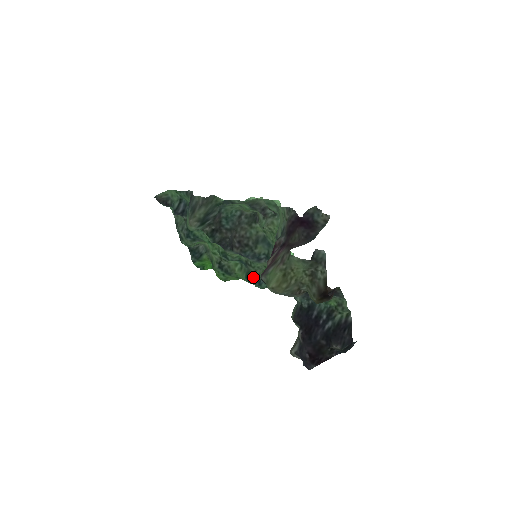
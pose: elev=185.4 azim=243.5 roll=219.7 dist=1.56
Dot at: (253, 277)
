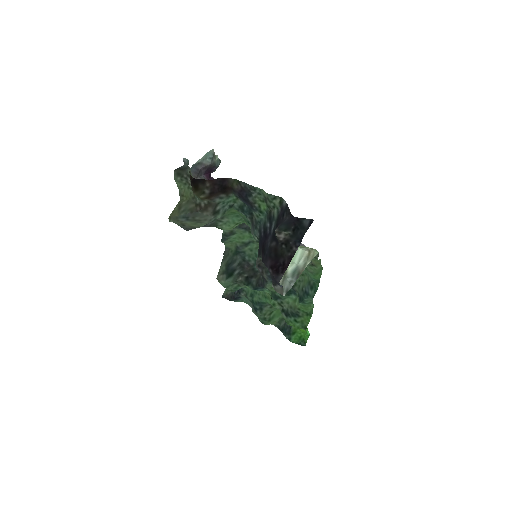
Dot at: (300, 293)
